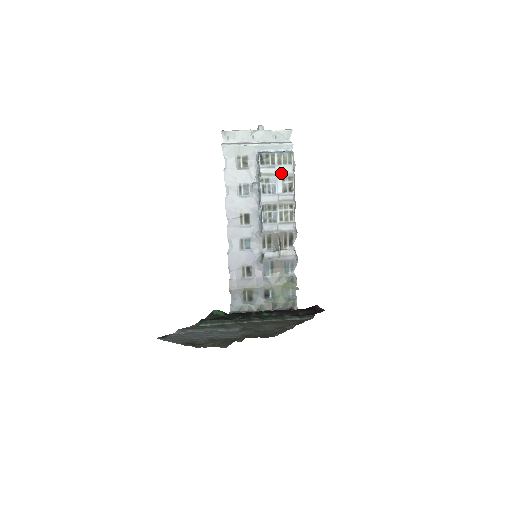
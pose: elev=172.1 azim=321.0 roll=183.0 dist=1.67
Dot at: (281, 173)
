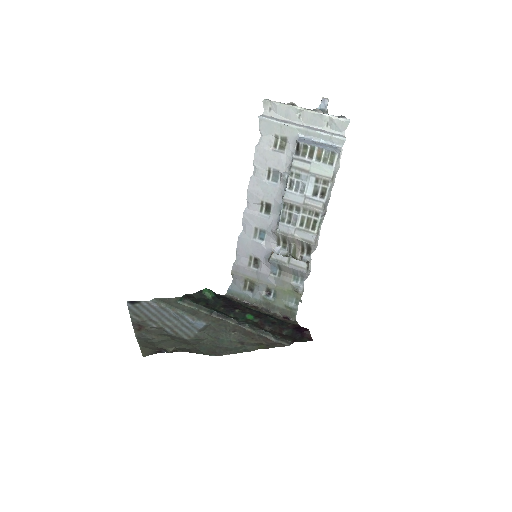
Dot at: (316, 172)
